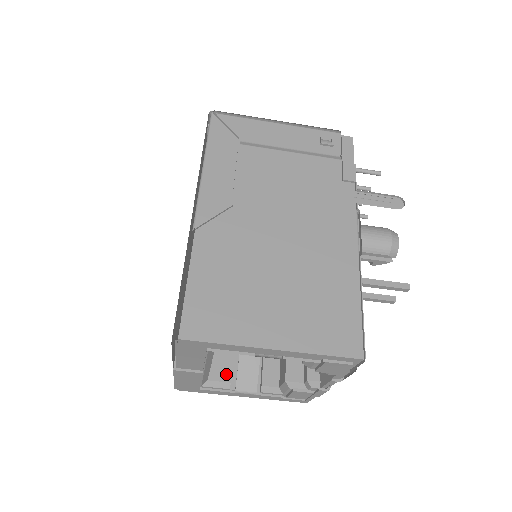
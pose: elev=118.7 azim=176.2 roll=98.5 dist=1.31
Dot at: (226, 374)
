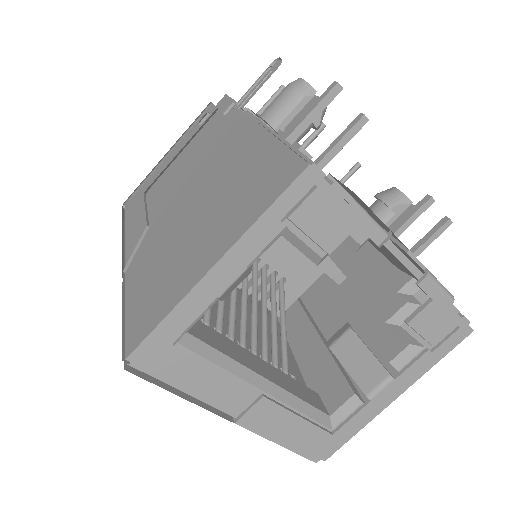
Dot at: (343, 390)
